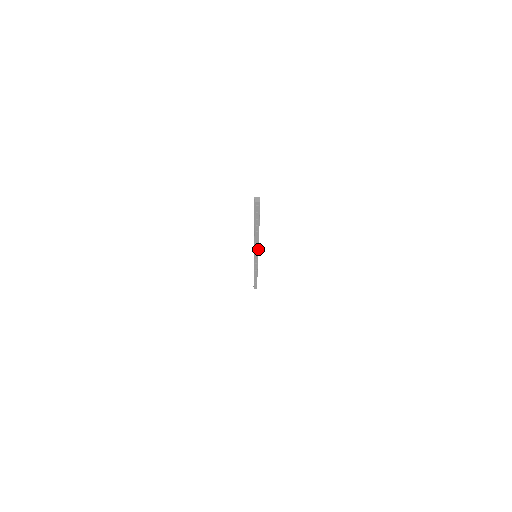
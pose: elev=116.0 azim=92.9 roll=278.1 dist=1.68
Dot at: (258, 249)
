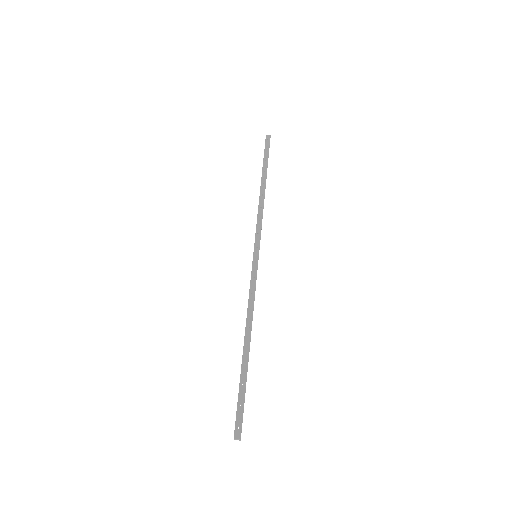
Dot at: (255, 285)
